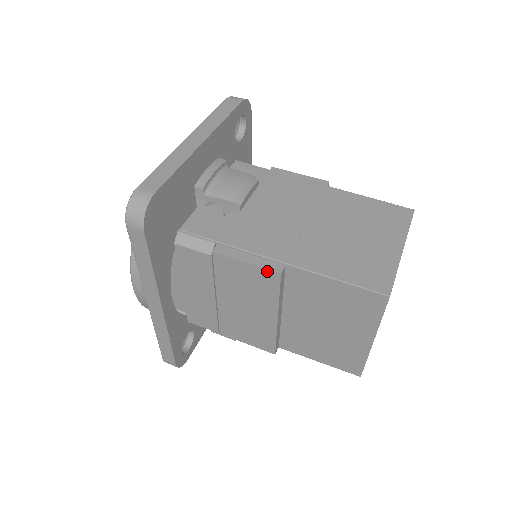
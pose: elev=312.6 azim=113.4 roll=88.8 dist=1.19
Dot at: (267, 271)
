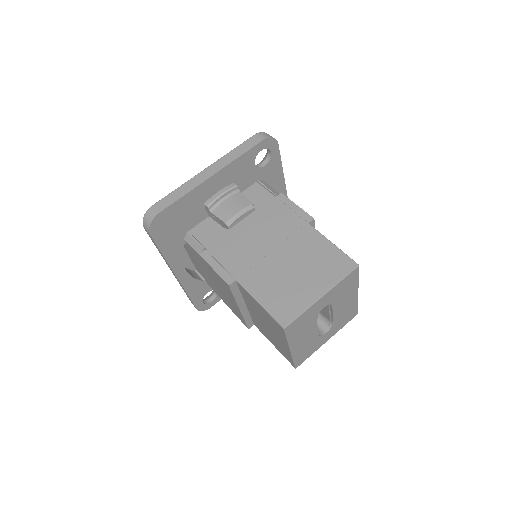
Dot at: (223, 280)
